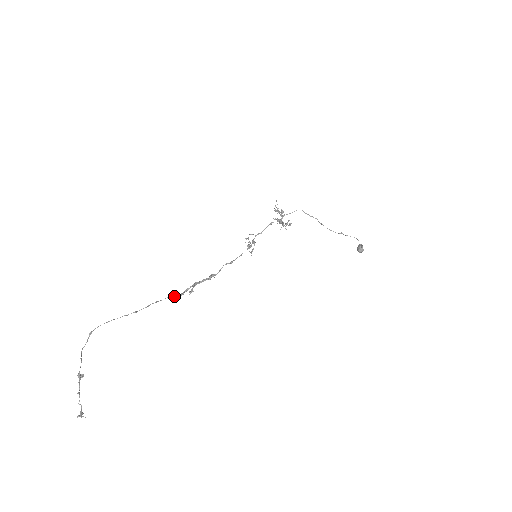
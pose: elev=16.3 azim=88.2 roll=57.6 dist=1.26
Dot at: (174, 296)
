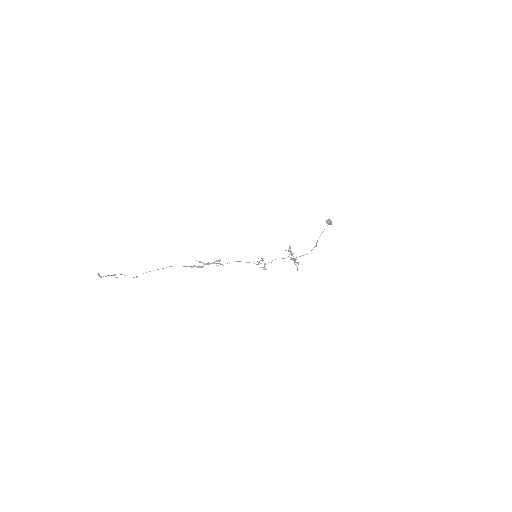
Dot at: (190, 266)
